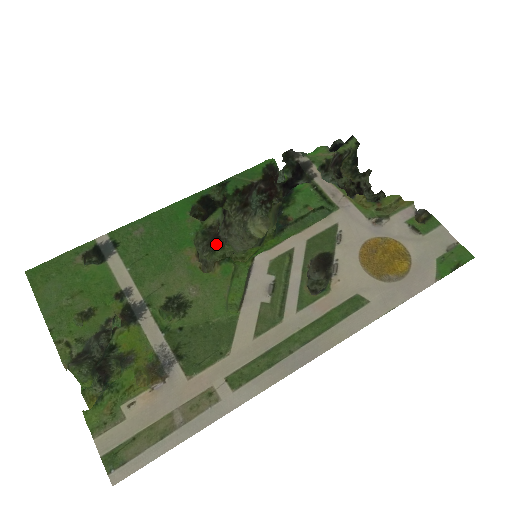
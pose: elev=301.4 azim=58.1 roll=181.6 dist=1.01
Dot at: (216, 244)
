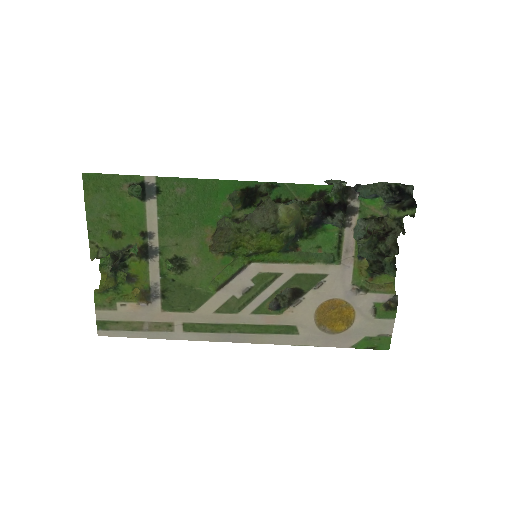
Dot at: occluded
